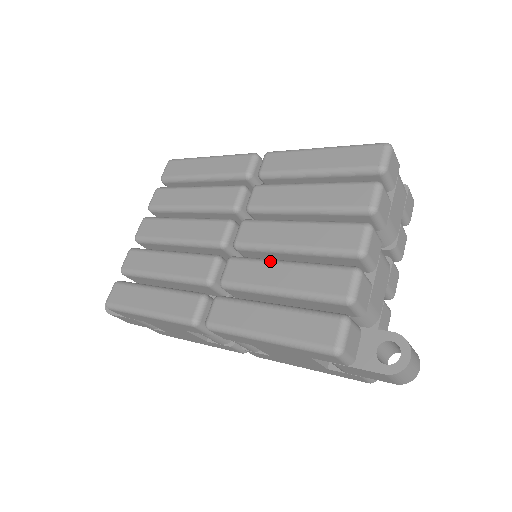
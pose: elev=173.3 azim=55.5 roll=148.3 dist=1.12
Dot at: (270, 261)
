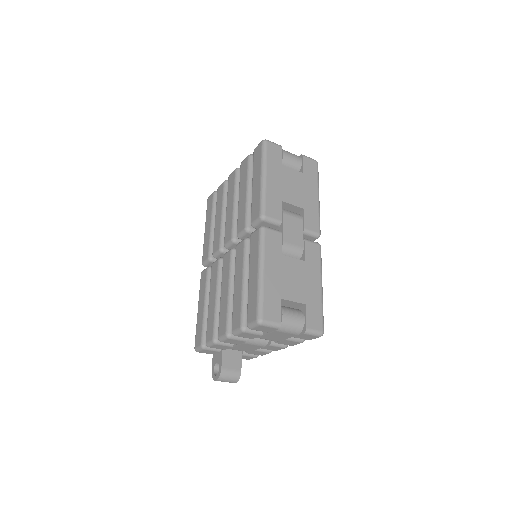
Dot at: (217, 287)
